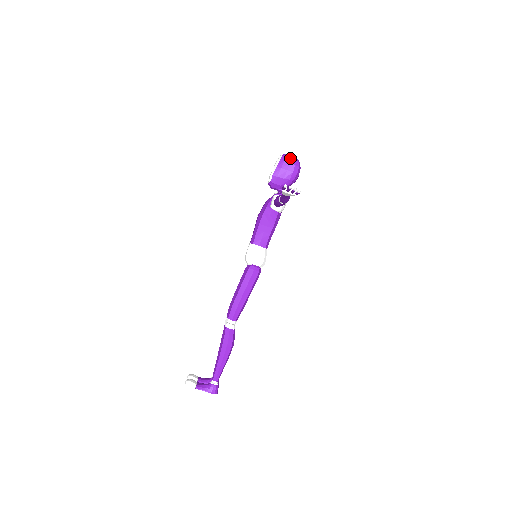
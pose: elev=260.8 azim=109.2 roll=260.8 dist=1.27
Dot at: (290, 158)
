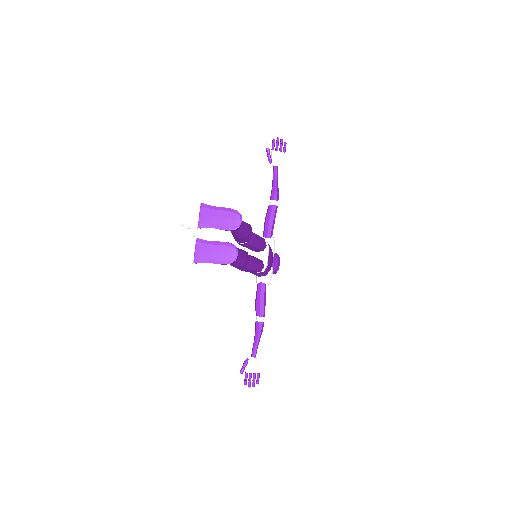
Dot at: occluded
